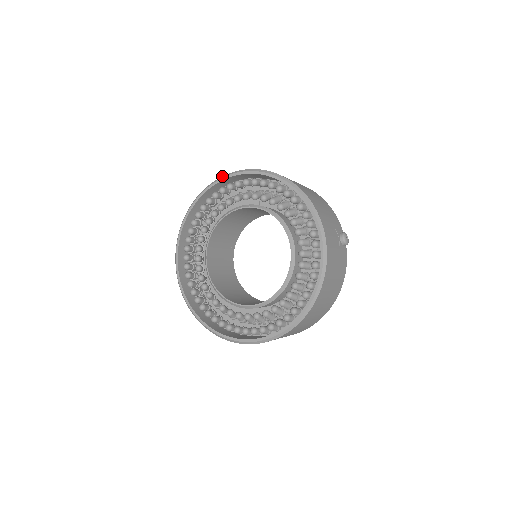
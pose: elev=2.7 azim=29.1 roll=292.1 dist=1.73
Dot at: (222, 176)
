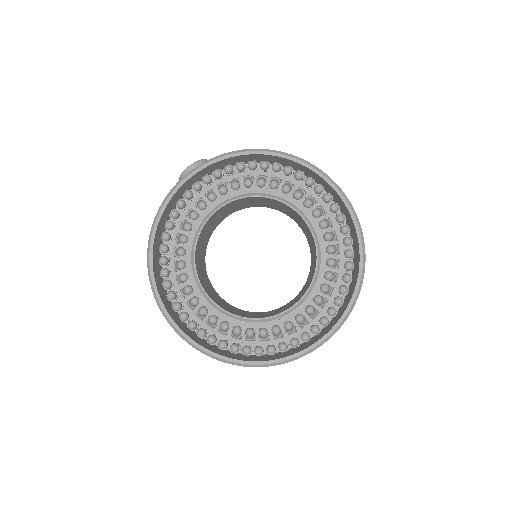
Dot at: occluded
